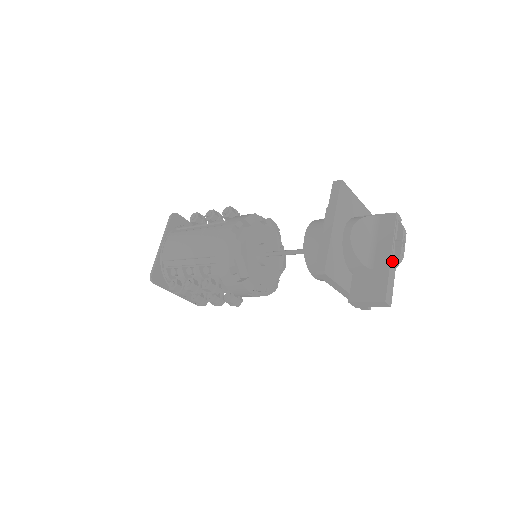
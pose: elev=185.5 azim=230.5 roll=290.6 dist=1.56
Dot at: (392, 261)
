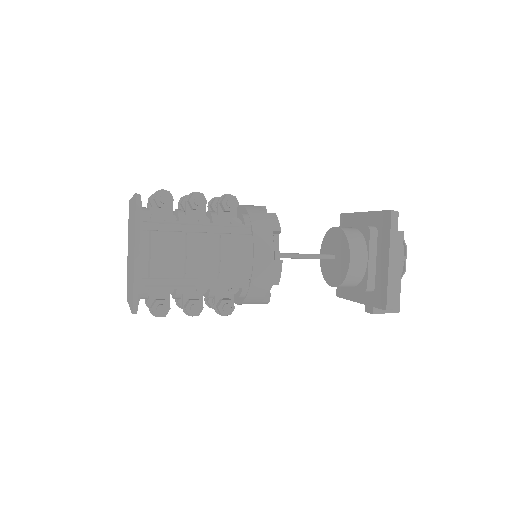
Dot at: (400, 276)
